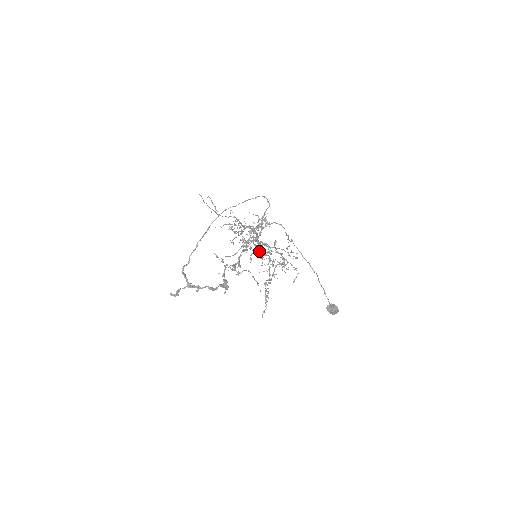
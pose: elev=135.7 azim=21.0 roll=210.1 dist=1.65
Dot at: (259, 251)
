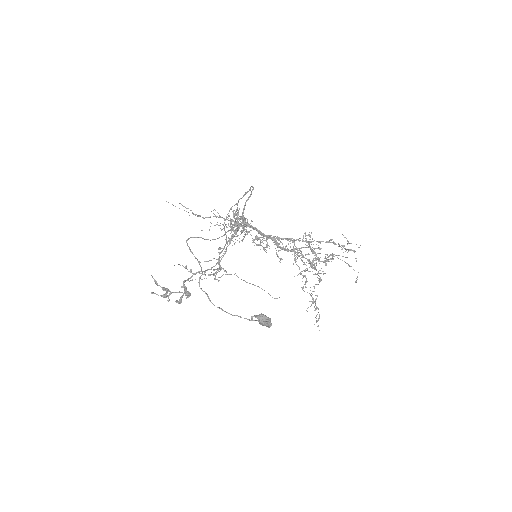
Dot at: (282, 248)
